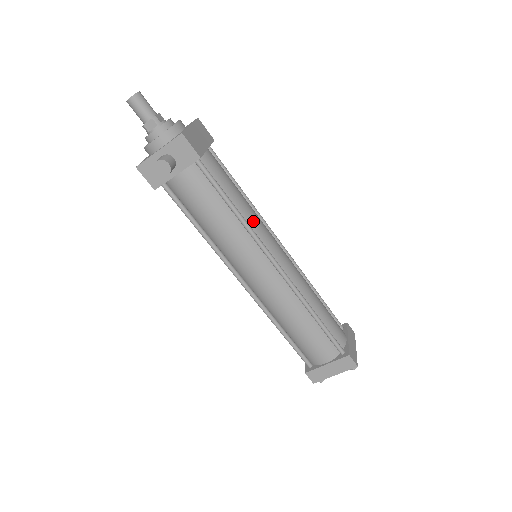
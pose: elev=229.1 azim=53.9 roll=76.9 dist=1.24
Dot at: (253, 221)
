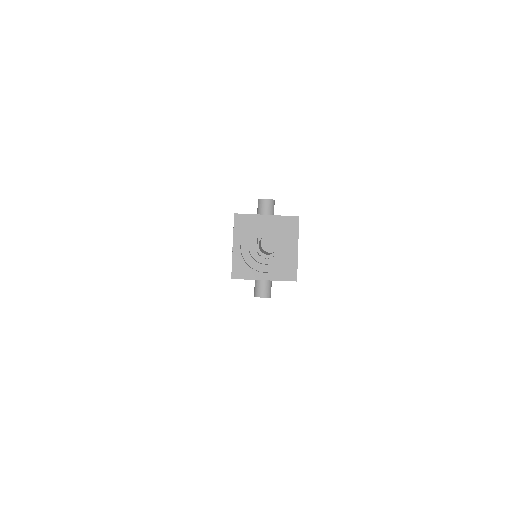
Dot at: occluded
